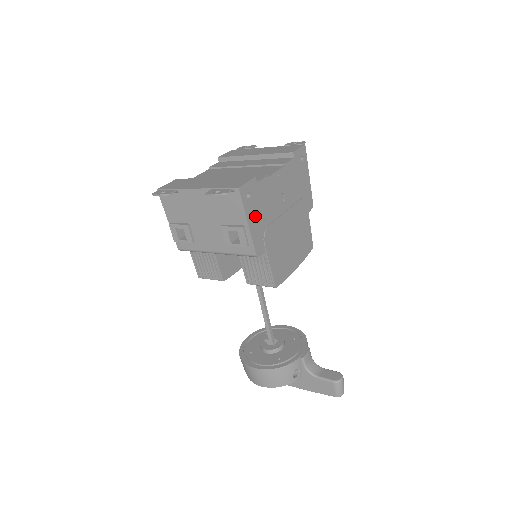
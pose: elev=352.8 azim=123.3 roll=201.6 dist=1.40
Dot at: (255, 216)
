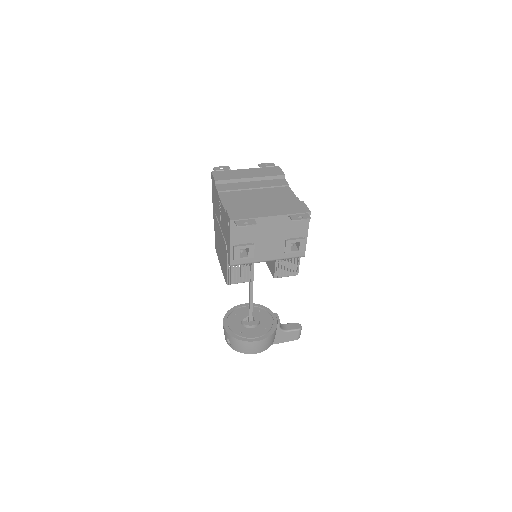
Dot at: occluded
